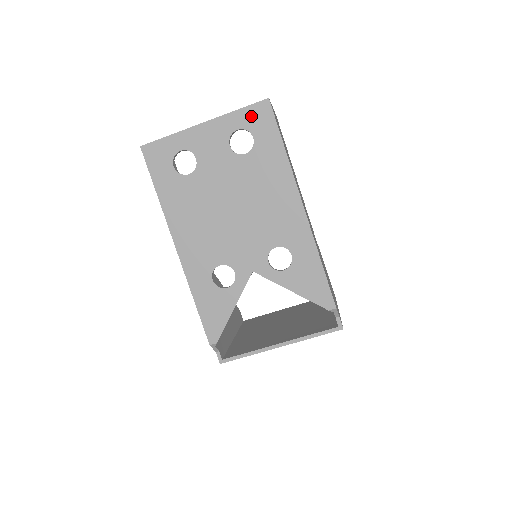
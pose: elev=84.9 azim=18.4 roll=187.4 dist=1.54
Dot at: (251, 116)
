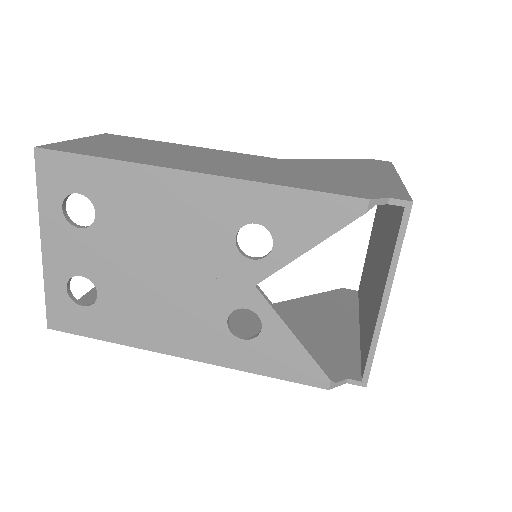
Dot at: (50, 182)
